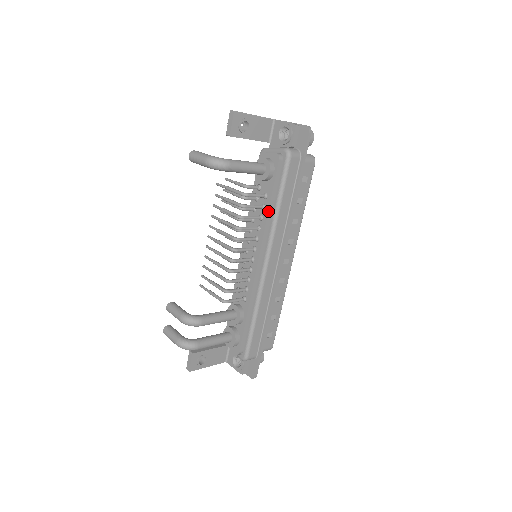
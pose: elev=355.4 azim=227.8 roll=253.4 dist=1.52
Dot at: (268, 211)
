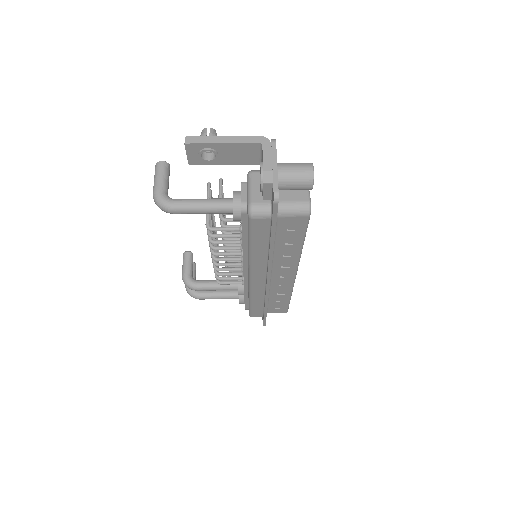
Dot at: (242, 245)
